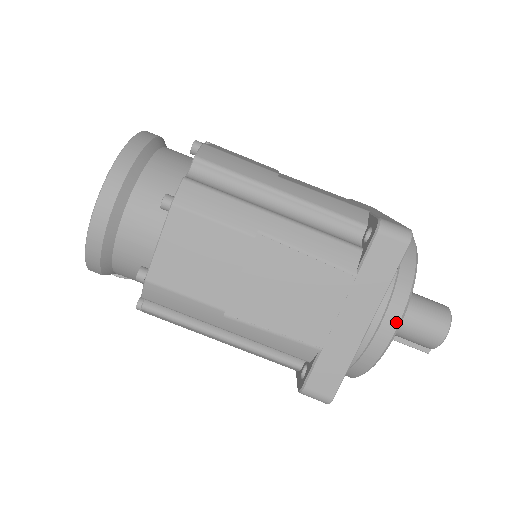
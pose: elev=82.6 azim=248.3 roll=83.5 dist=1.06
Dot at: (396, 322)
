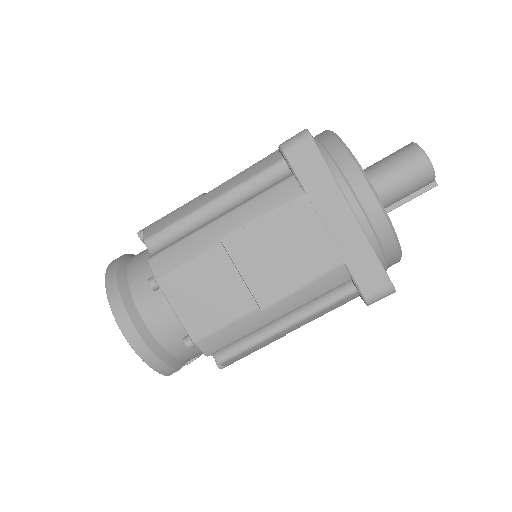
Dot at: (369, 191)
